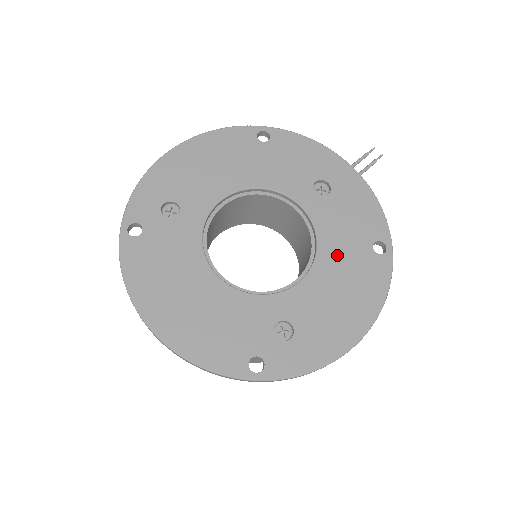
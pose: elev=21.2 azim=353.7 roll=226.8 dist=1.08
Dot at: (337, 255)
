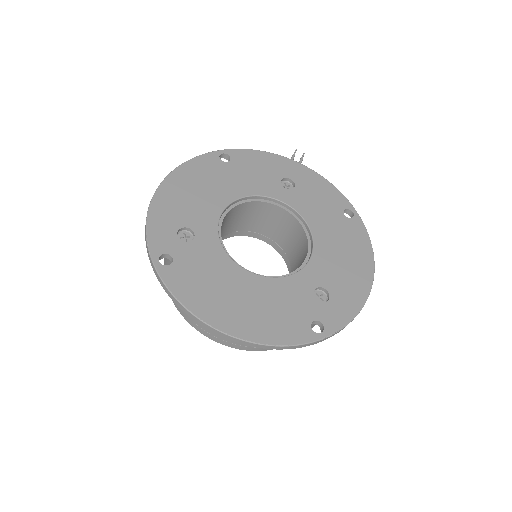
Dot at: (325, 228)
